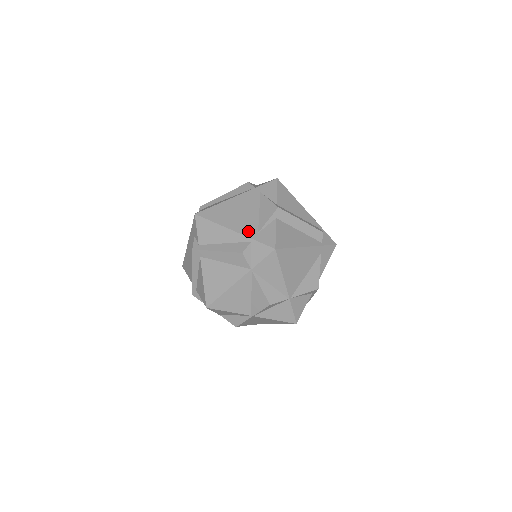
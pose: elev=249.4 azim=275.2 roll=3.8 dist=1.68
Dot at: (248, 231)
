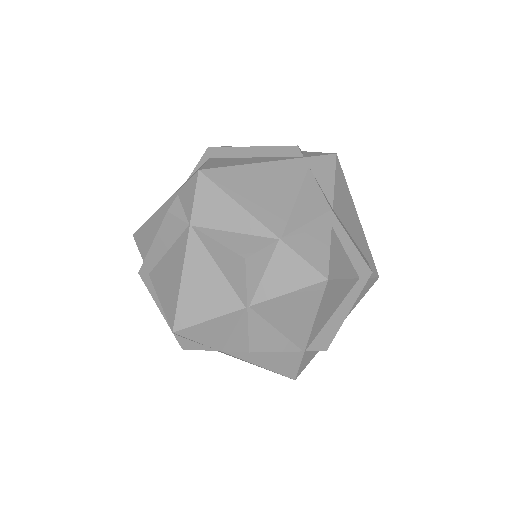
Dot at: occluded
